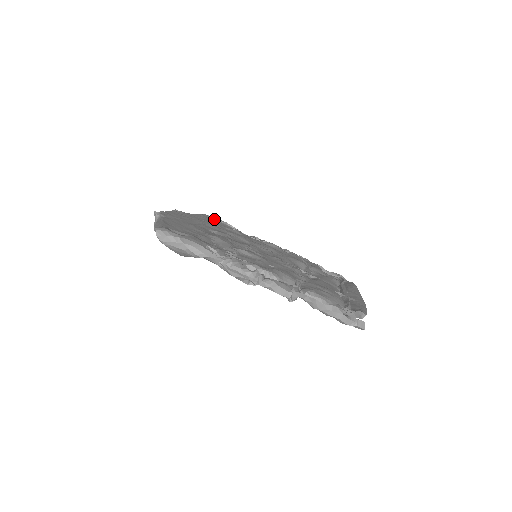
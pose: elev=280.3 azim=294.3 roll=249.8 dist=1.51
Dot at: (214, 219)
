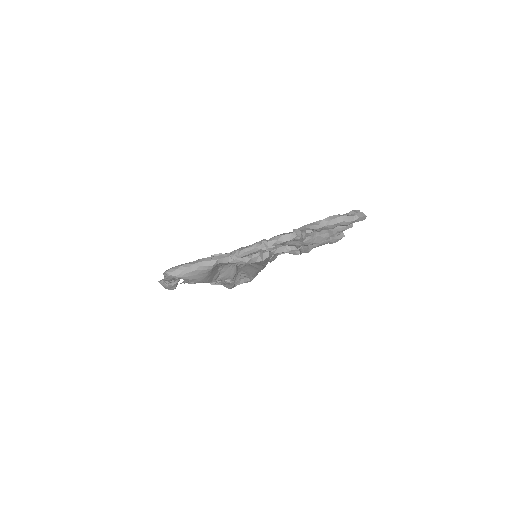
Dot at: occluded
